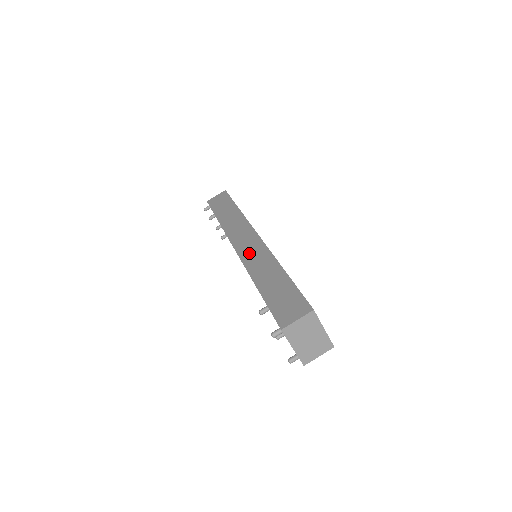
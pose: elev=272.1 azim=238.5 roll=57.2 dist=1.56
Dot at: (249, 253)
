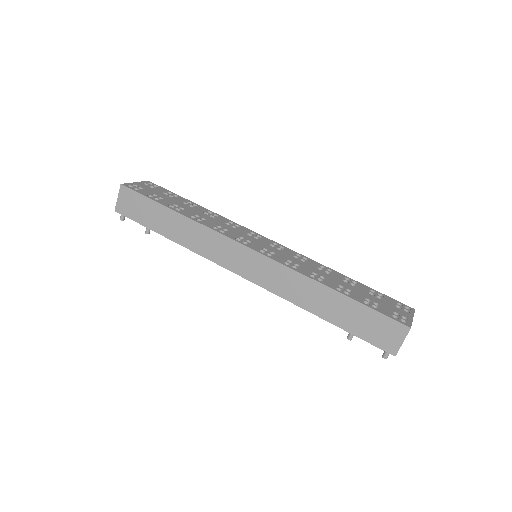
Dot at: (270, 280)
